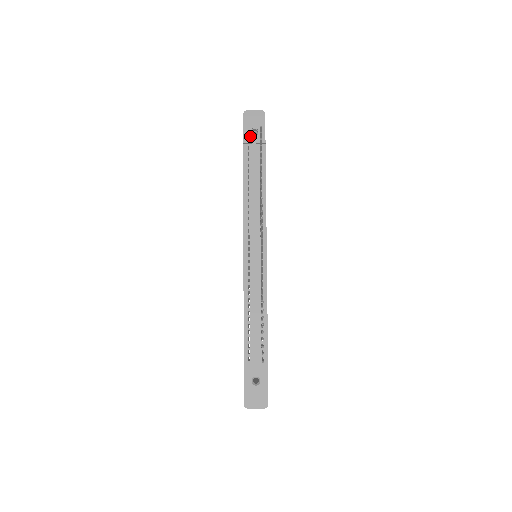
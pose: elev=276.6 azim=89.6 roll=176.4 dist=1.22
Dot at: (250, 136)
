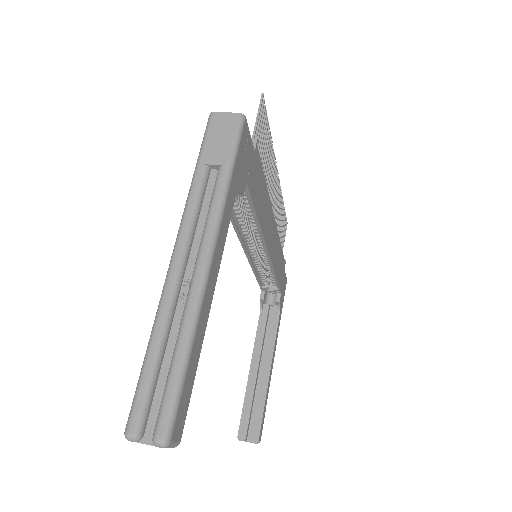
Dot at: occluded
